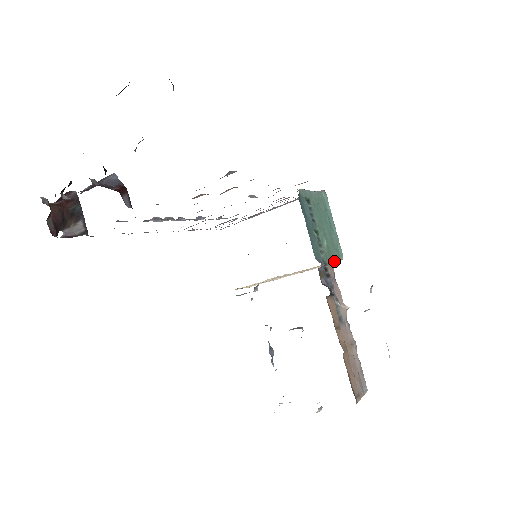
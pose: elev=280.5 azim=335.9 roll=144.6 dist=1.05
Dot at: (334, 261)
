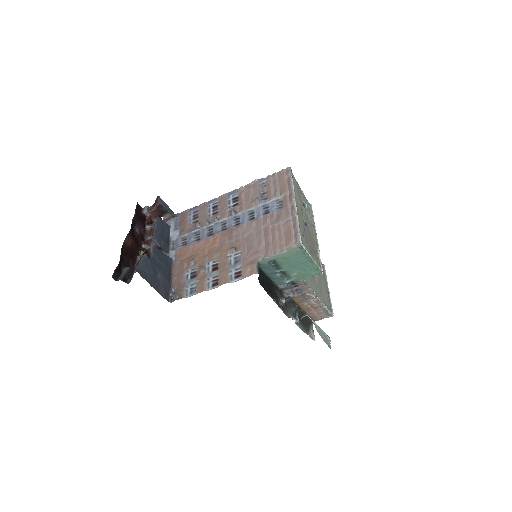
Dot at: (307, 278)
